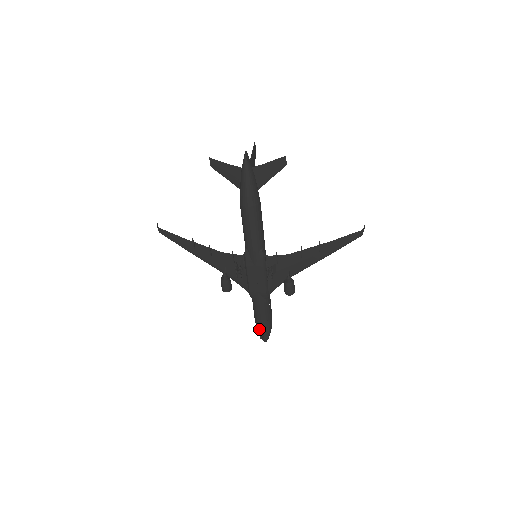
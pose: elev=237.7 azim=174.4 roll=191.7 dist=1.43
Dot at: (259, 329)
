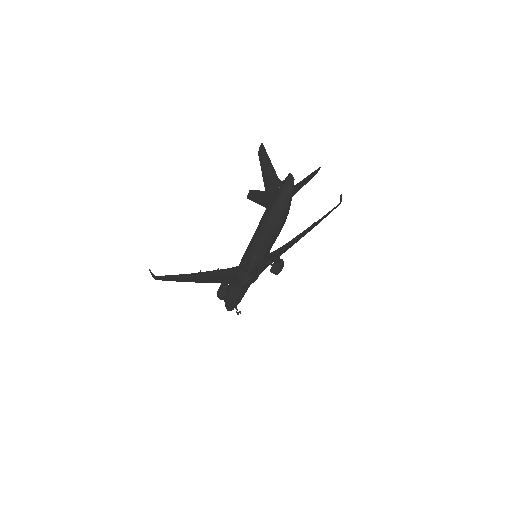
Dot at: (233, 306)
